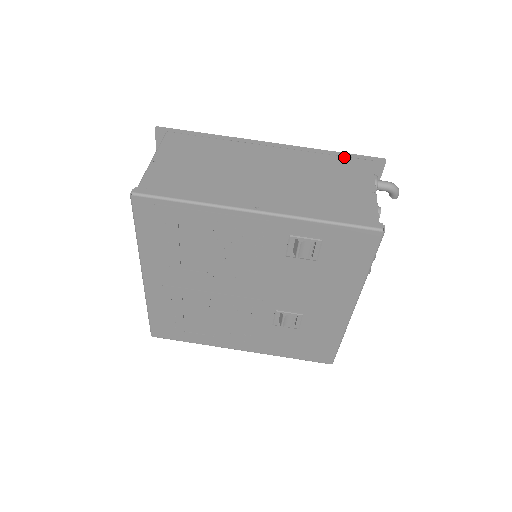
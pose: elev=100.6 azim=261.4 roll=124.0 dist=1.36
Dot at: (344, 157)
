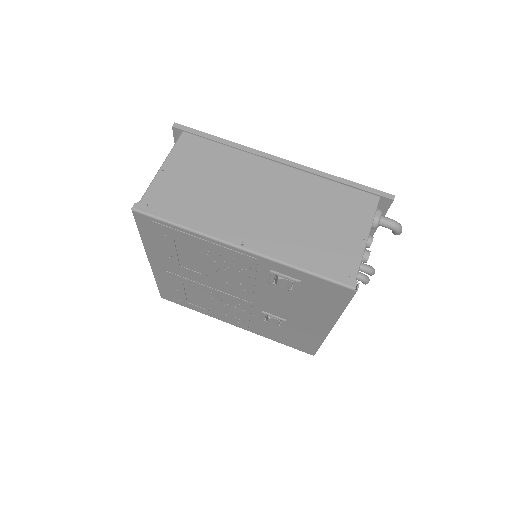
Dot at: (351, 188)
